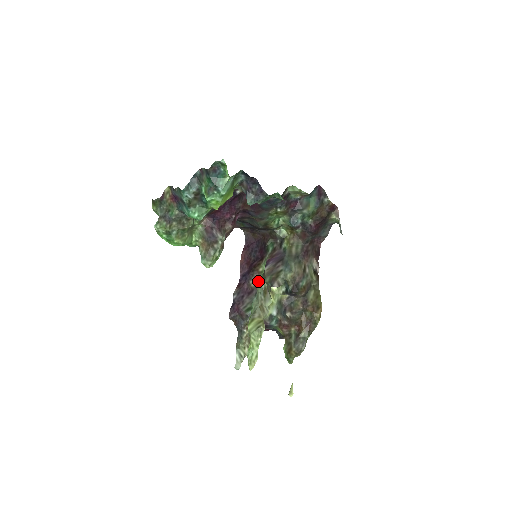
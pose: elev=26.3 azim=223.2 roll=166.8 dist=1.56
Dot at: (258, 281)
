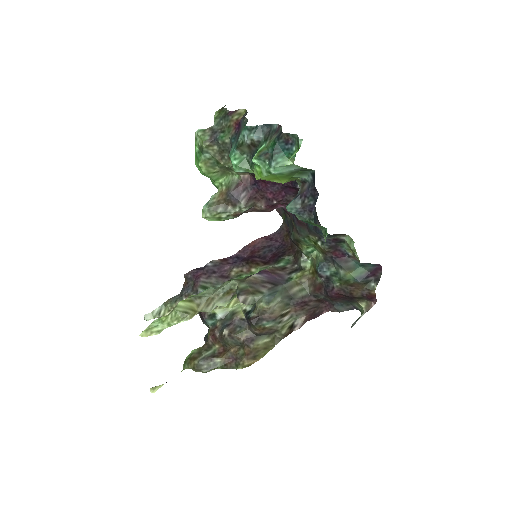
Dot at: (240, 276)
